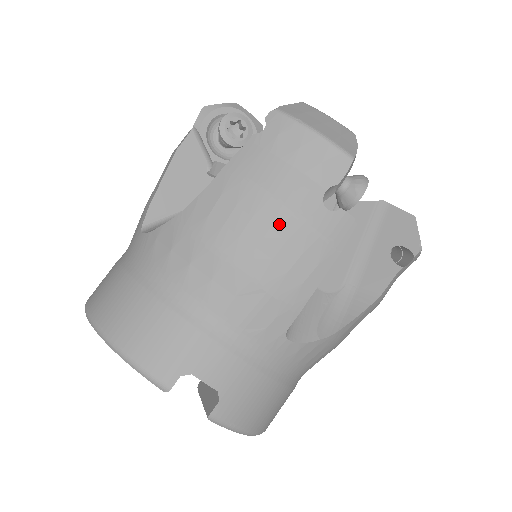
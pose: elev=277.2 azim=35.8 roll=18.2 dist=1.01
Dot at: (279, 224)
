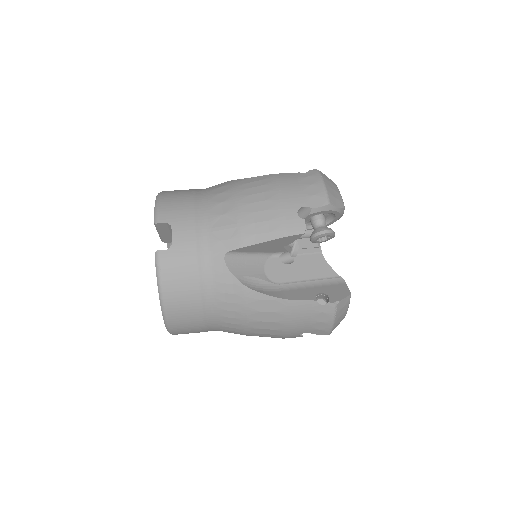
Dot at: (271, 202)
